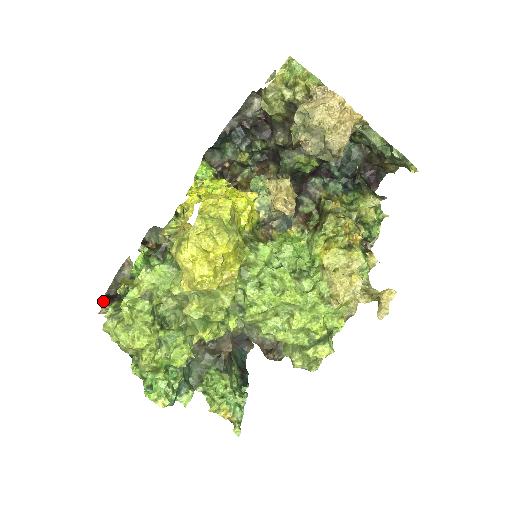
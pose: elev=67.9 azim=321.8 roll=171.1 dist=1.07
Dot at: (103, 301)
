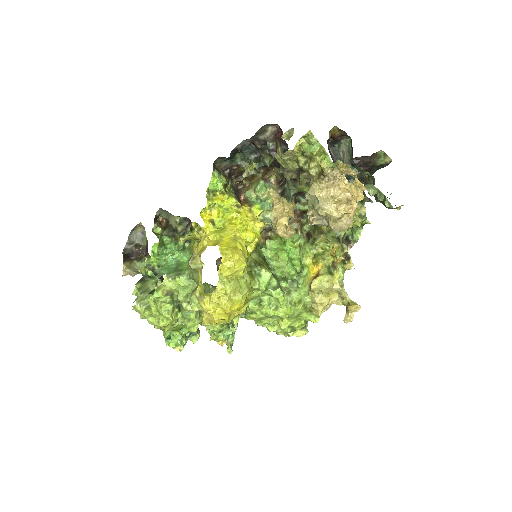
Dot at: (123, 263)
